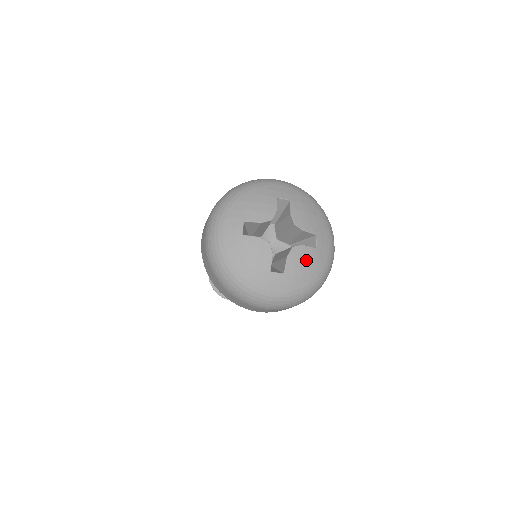
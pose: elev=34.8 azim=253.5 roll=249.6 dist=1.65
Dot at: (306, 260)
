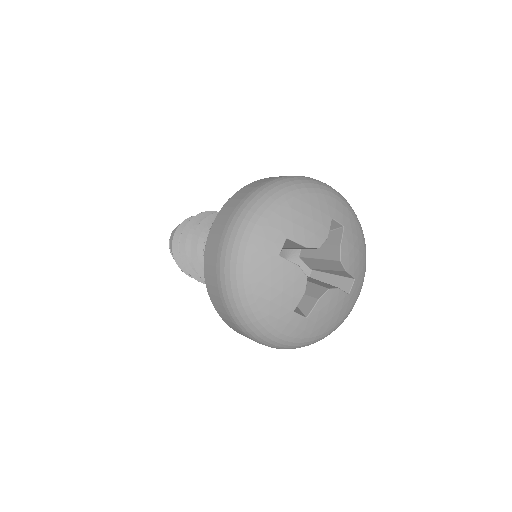
Dot at: (335, 307)
